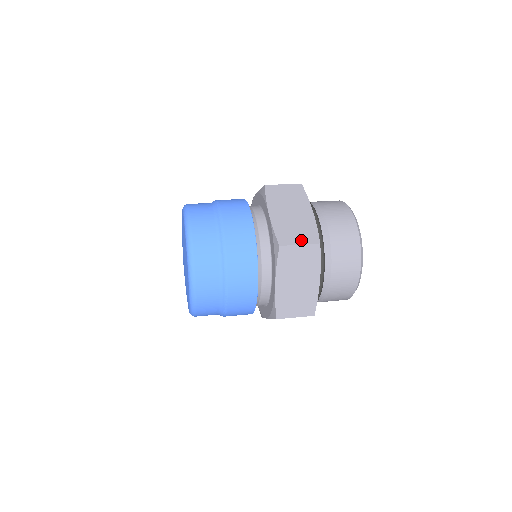
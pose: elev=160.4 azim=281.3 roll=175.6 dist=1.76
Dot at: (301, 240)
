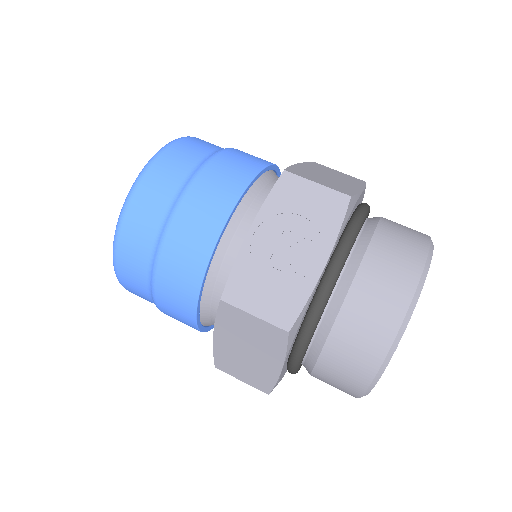
Dot at: (245, 379)
